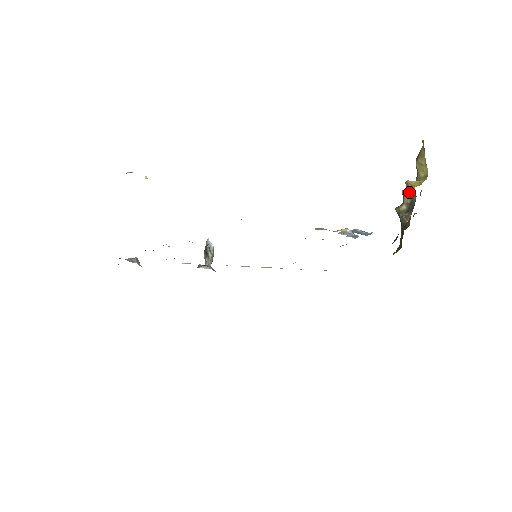
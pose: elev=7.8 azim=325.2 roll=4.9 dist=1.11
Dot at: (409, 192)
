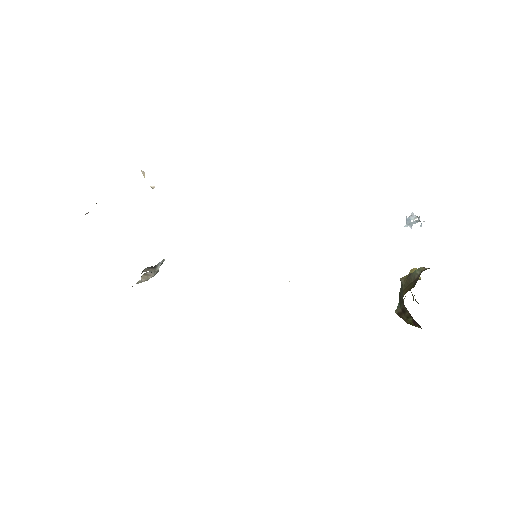
Dot at: occluded
